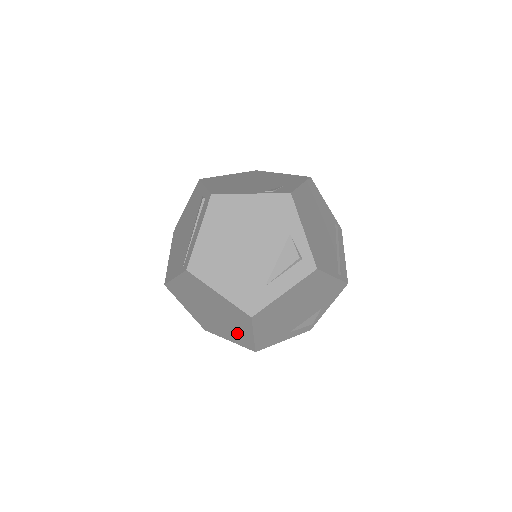
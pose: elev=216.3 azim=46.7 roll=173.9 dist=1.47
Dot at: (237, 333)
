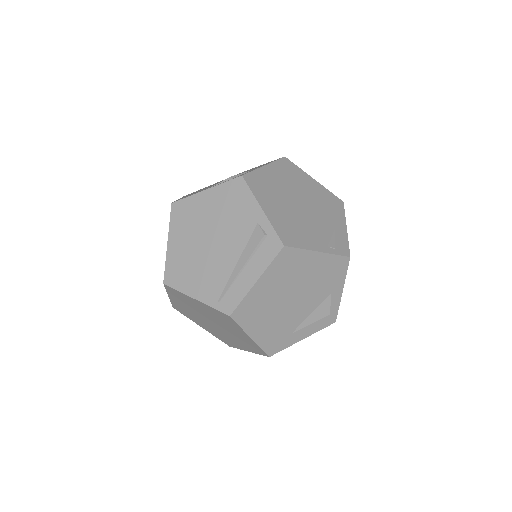
Dot at: (226, 338)
